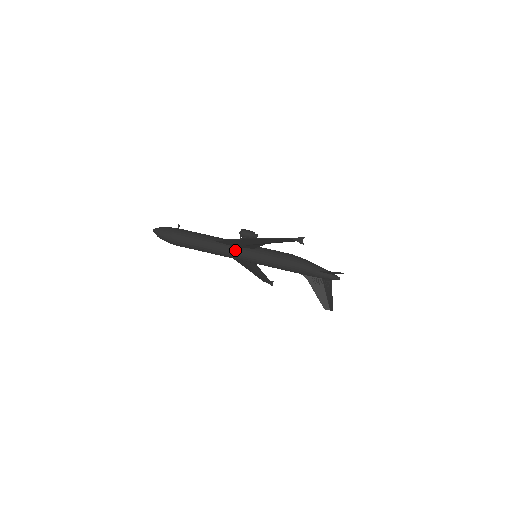
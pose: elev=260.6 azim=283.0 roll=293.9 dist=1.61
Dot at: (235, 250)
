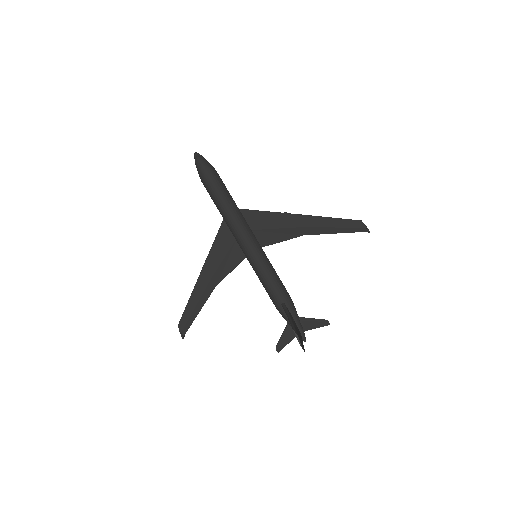
Dot at: (251, 230)
